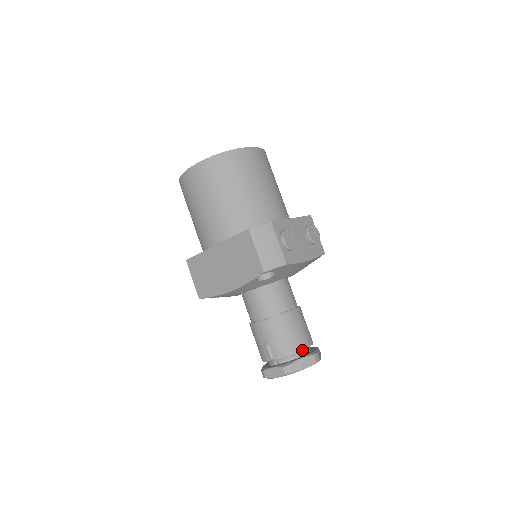
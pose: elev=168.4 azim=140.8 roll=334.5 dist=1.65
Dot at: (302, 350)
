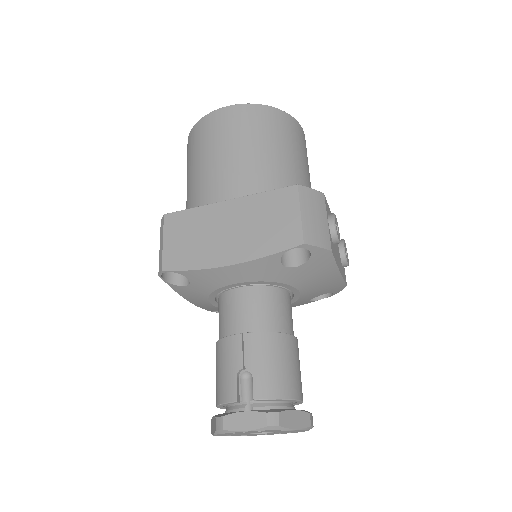
Dot at: (291, 403)
